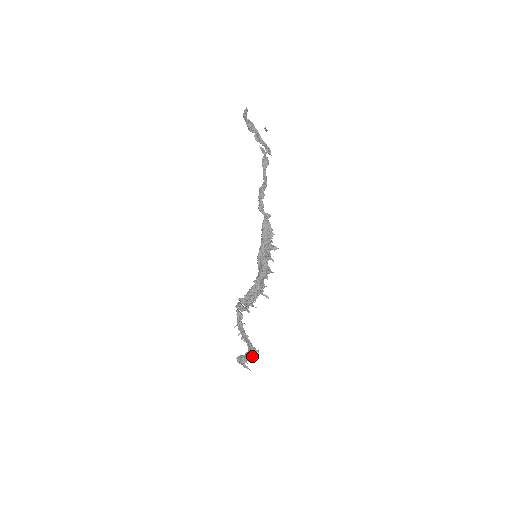
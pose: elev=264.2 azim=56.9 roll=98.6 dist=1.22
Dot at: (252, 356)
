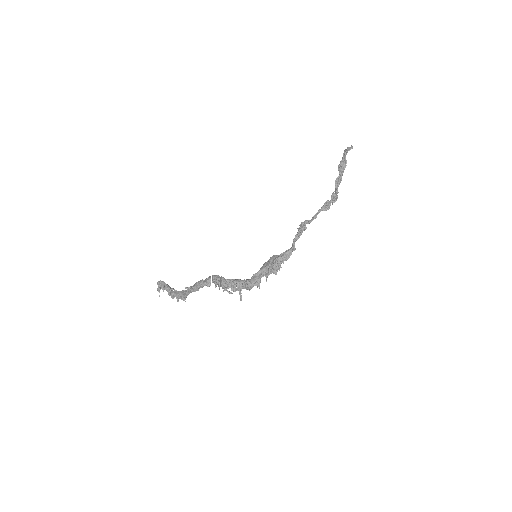
Dot at: occluded
